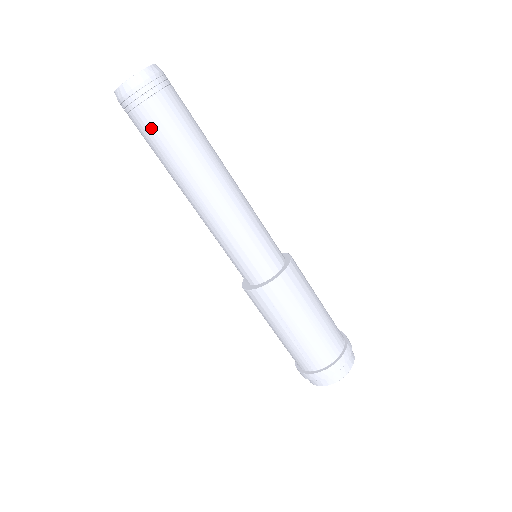
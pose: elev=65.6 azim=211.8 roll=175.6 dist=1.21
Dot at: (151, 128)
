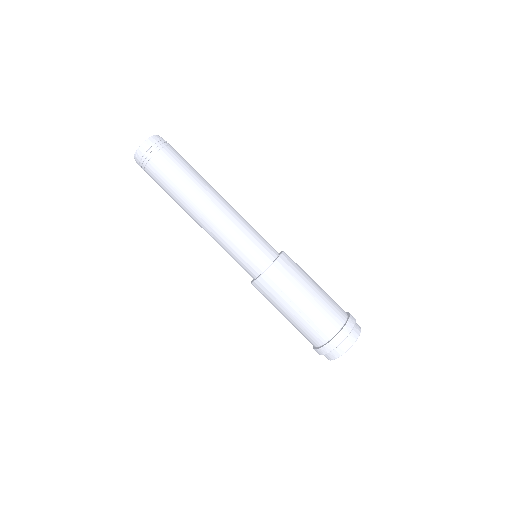
Dot at: (161, 172)
